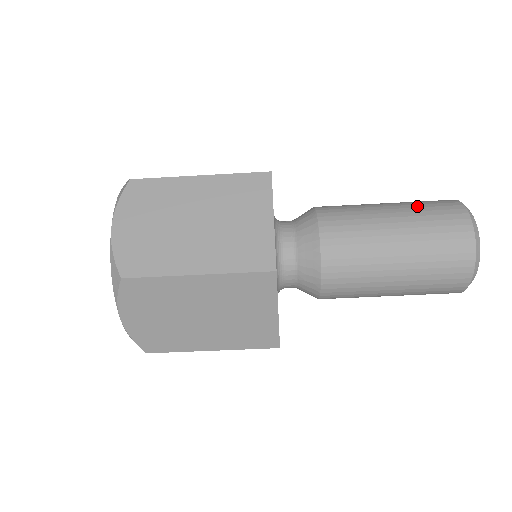
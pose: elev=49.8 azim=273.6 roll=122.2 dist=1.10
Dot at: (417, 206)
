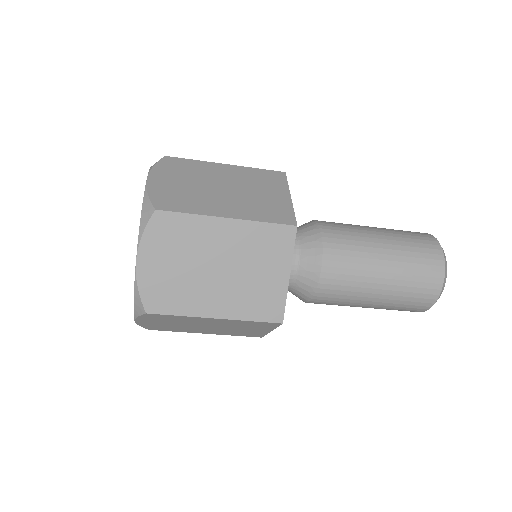
Dot at: (393, 229)
